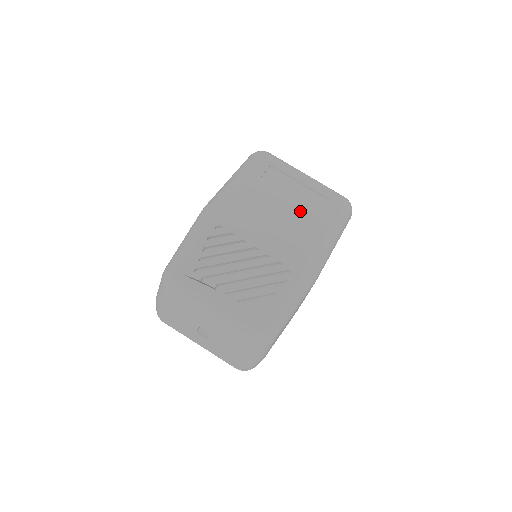
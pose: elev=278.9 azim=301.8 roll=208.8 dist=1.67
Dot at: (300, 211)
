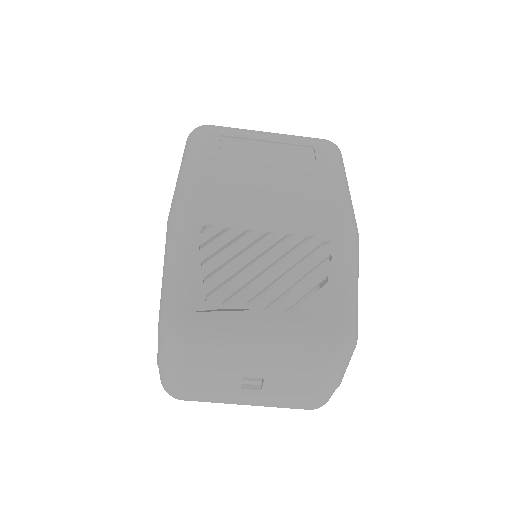
Dot at: (290, 170)
